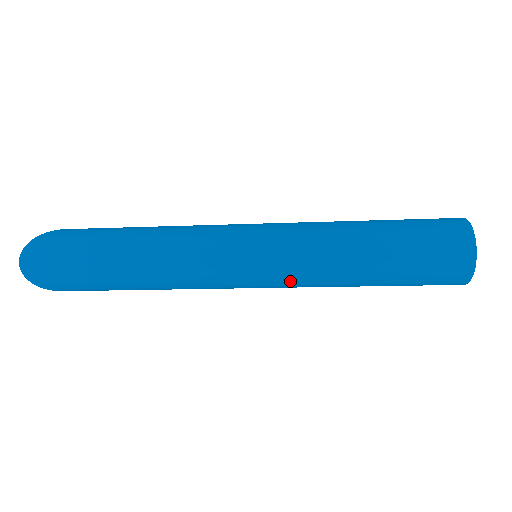
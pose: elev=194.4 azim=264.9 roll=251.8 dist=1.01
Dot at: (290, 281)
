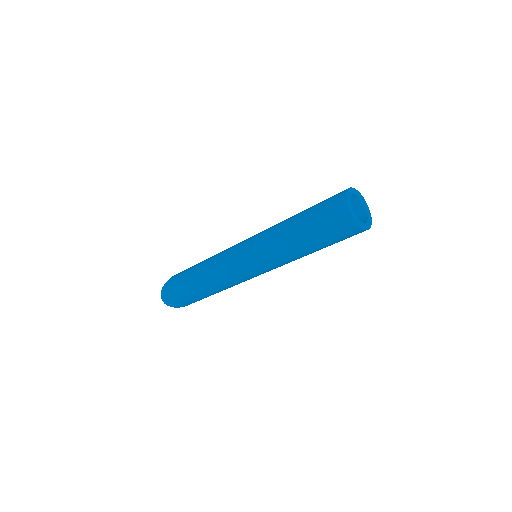
Dot at: (271, 266)
